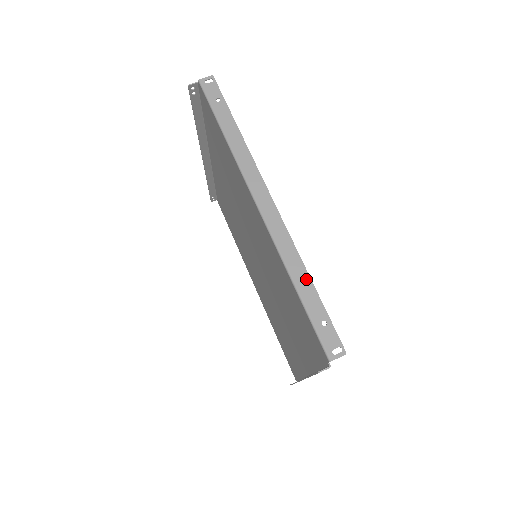
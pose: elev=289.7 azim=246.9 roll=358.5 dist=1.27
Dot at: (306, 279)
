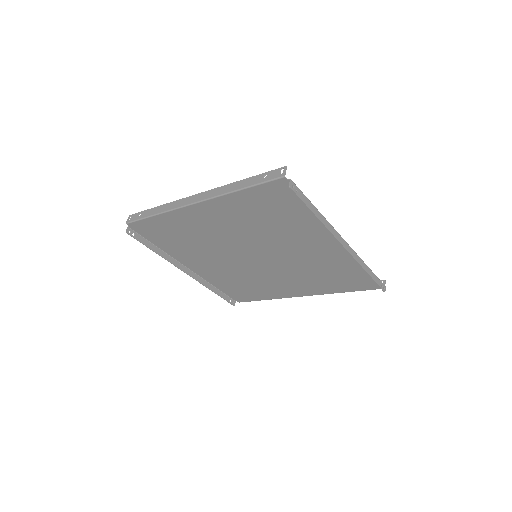
Dot at: (240, 183)
